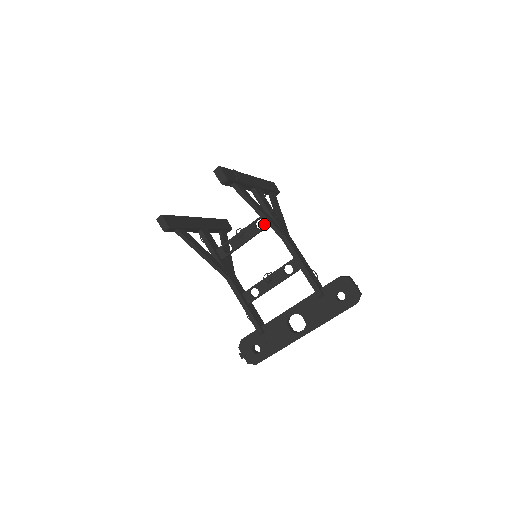
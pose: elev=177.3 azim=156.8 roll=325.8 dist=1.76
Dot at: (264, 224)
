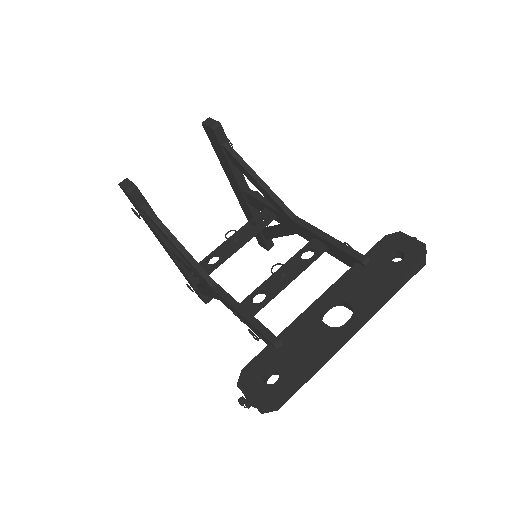
Dot at: (264, 219)
